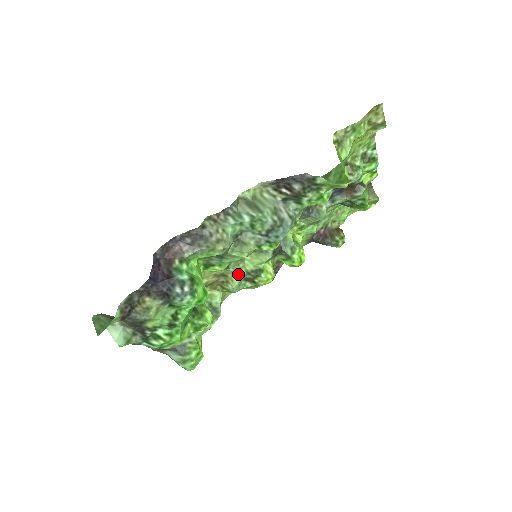
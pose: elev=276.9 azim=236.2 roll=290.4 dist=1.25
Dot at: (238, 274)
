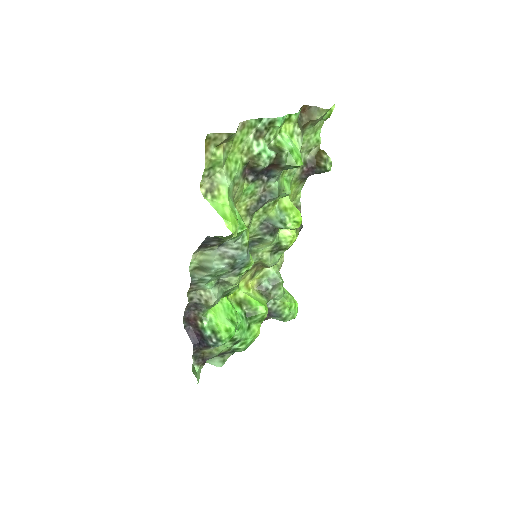
Dot at: (264, 259)
